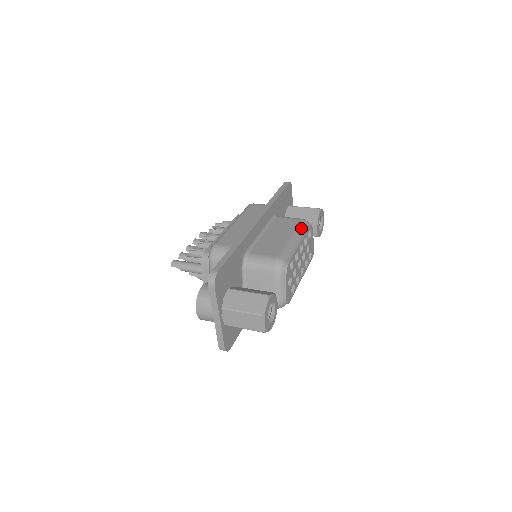
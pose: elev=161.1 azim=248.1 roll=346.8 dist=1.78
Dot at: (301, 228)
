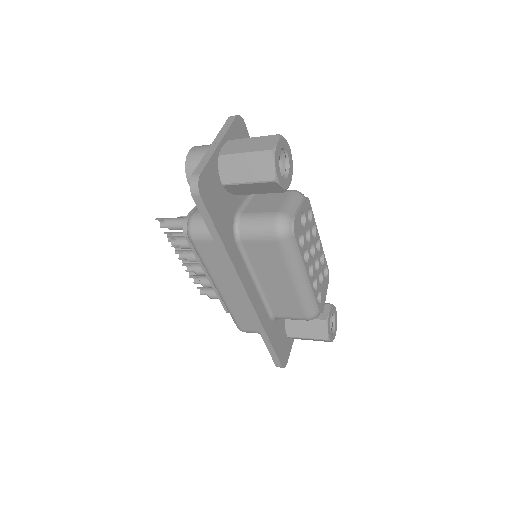
Dot at: occluded
